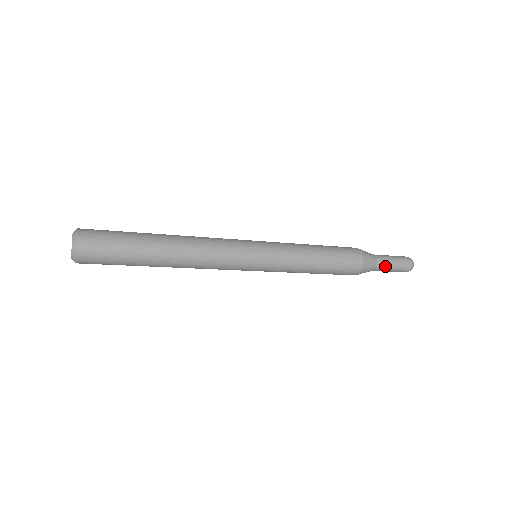
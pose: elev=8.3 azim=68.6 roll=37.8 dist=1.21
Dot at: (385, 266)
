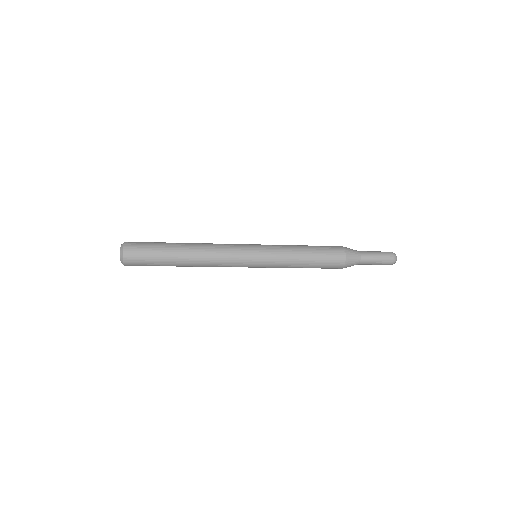
Dot at: (366, 264)
